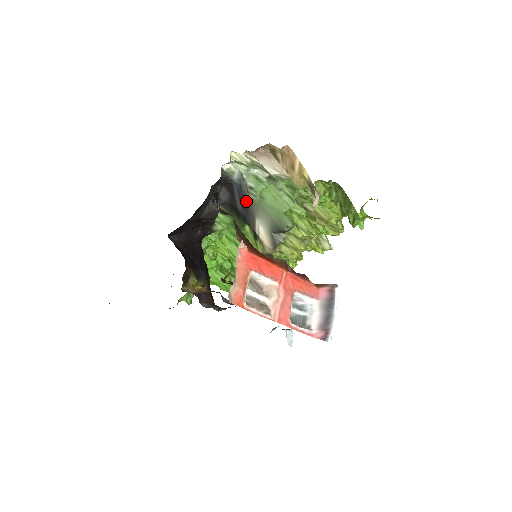
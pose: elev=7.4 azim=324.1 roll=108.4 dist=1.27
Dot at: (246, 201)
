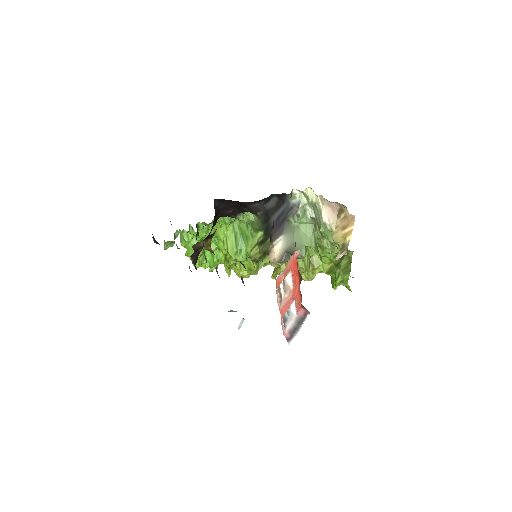
Dot at: (285, 220)
